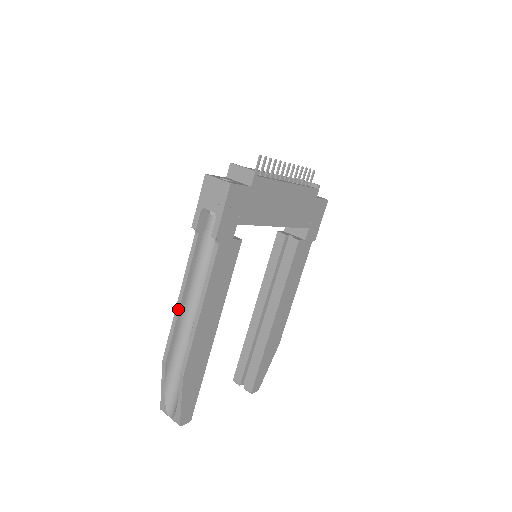
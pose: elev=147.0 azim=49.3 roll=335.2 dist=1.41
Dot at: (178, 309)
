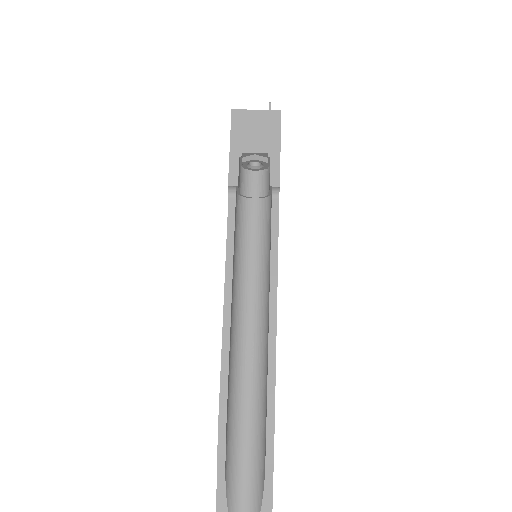
Dot at: (228, 322)
